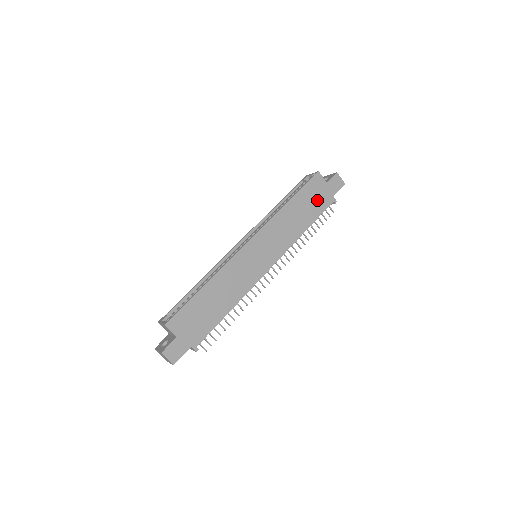
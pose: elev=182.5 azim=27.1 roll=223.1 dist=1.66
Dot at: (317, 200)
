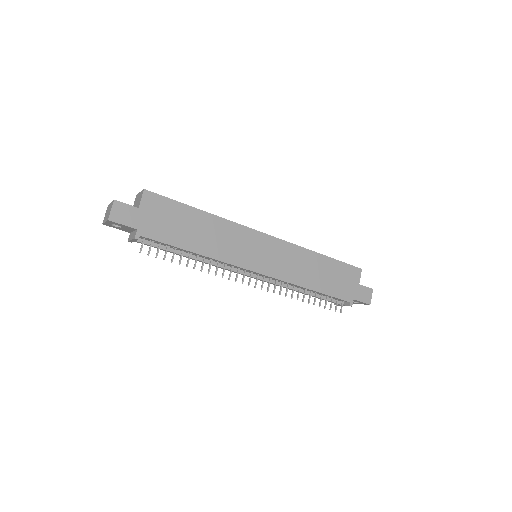
Dot at: (340, 284)
